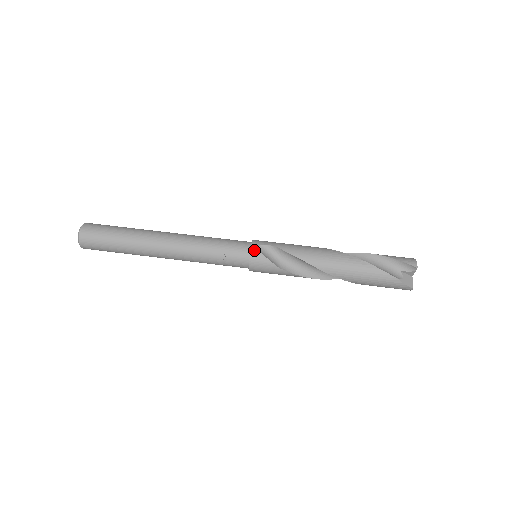
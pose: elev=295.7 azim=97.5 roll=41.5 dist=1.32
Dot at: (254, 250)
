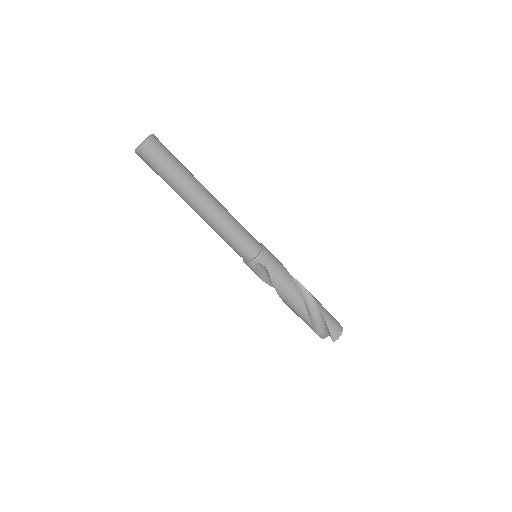
Dot at: (252, 264)
